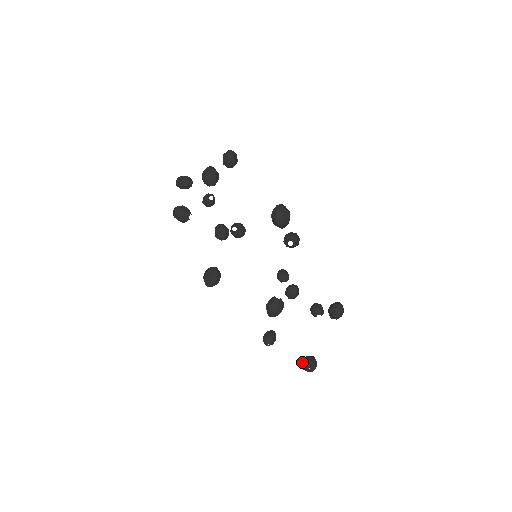
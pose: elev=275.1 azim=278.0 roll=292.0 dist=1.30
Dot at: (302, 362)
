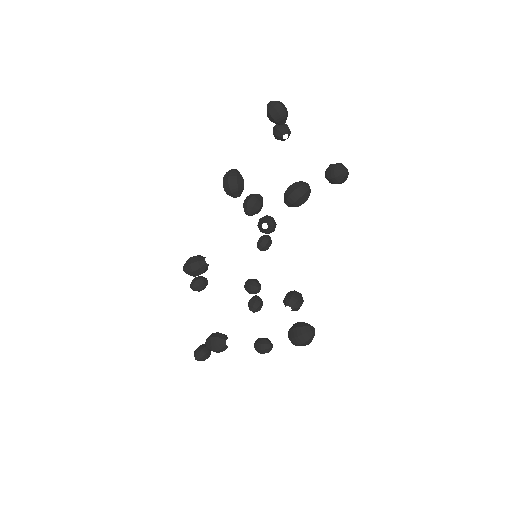
Dot at: (199, 347)
